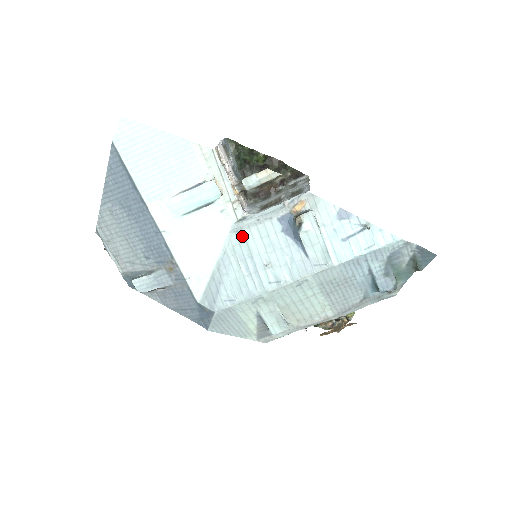
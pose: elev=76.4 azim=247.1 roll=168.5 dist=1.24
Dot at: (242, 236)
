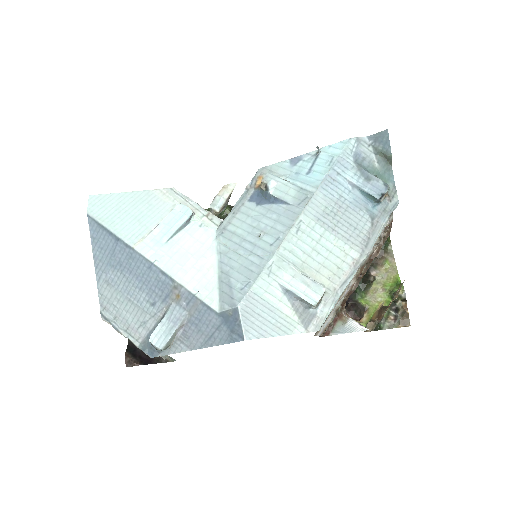
Dot at: (228, 233)
